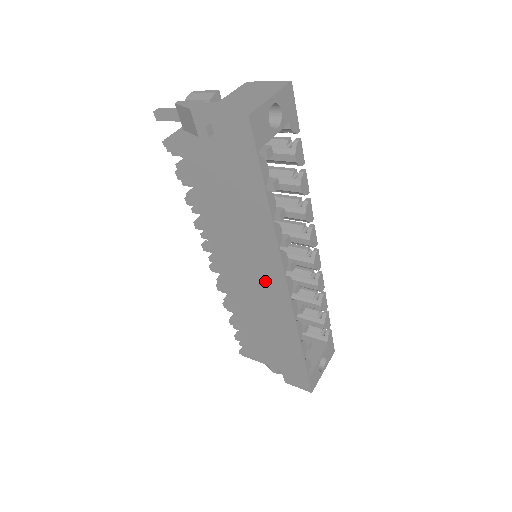
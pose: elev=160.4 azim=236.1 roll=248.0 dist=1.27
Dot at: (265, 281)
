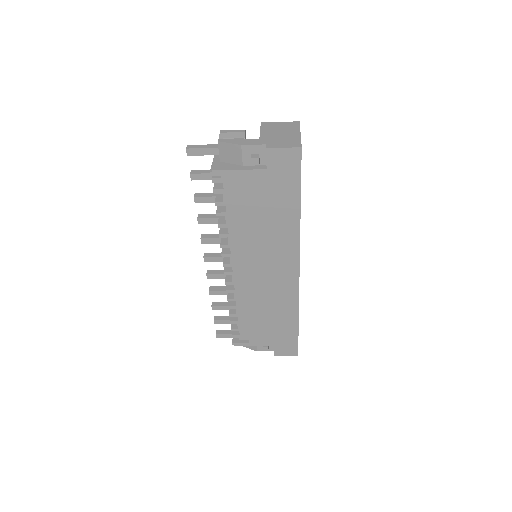
Dot at: (279, 271)
